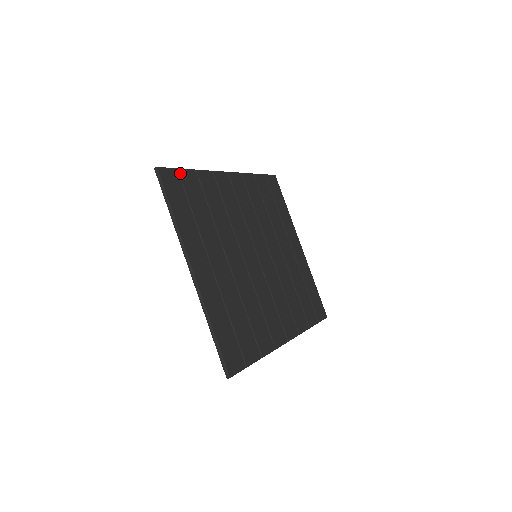
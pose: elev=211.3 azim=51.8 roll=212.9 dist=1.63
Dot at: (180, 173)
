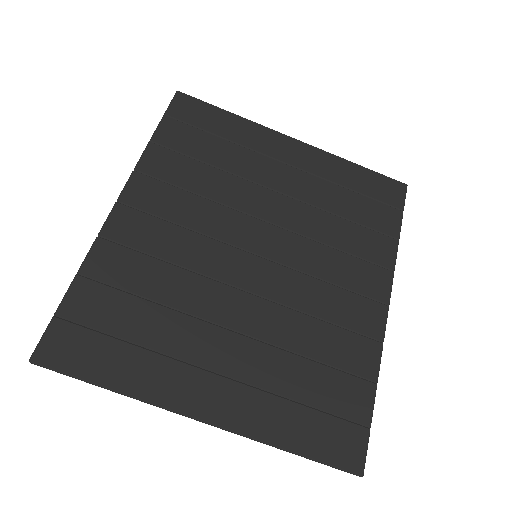
Dot at: (64, 315)
